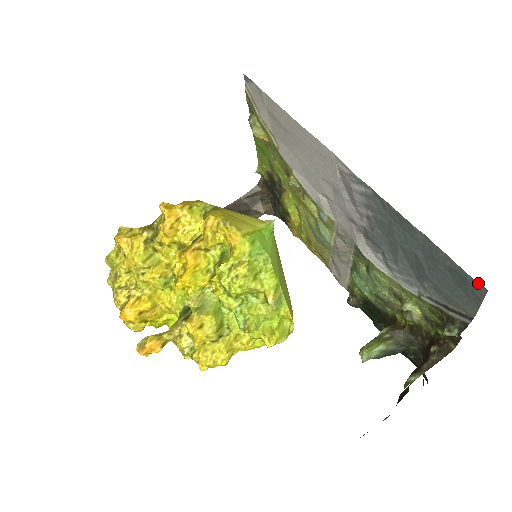
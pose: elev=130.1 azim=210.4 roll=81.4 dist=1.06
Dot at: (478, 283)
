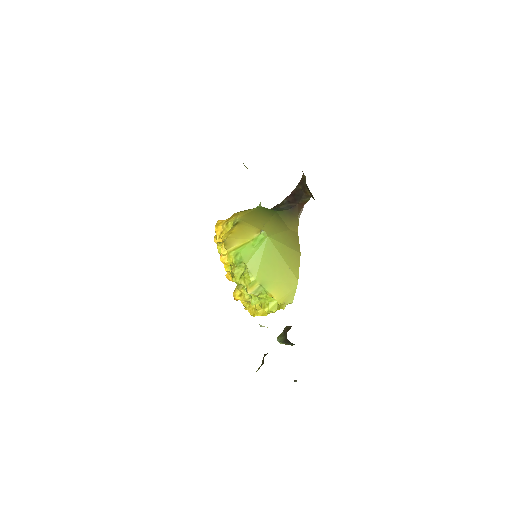
Dot at: occluded
